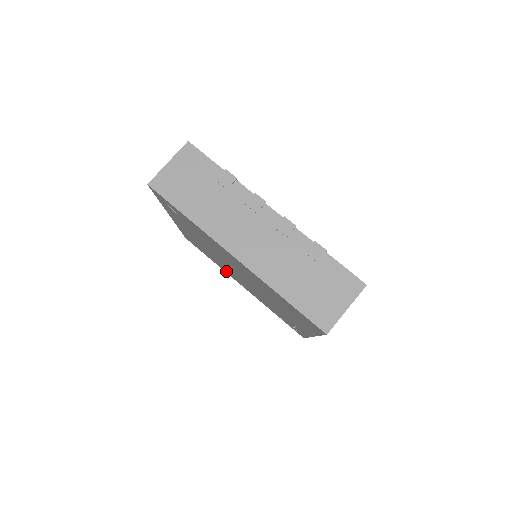
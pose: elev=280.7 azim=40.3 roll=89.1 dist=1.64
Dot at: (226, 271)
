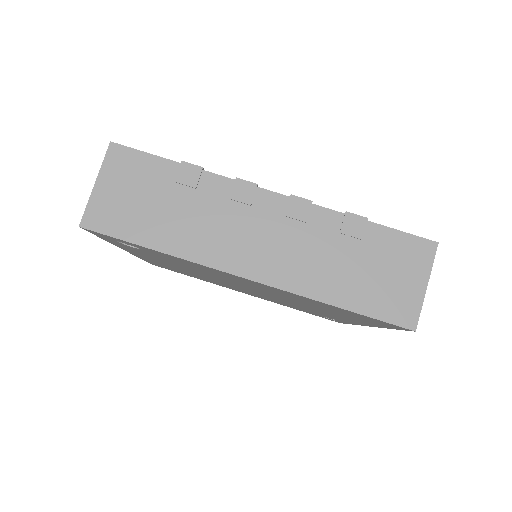
Dot at: occluded
